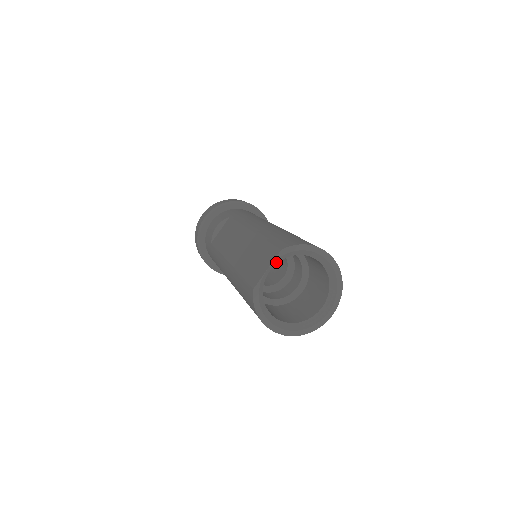
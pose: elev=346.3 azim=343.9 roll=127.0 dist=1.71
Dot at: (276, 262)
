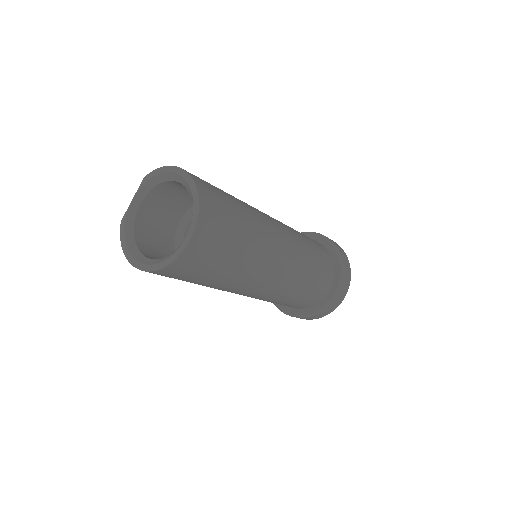
Dot at: (144, 193)
